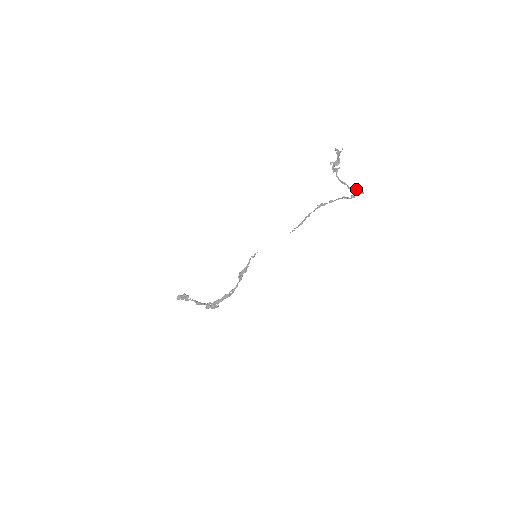
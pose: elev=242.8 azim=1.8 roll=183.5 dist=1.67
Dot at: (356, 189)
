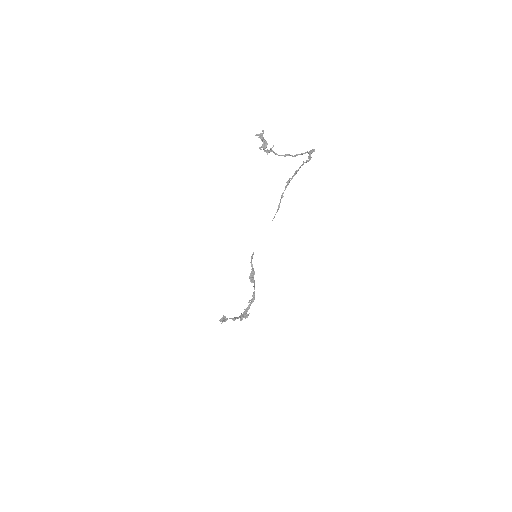
Dot at: (302, 153)
